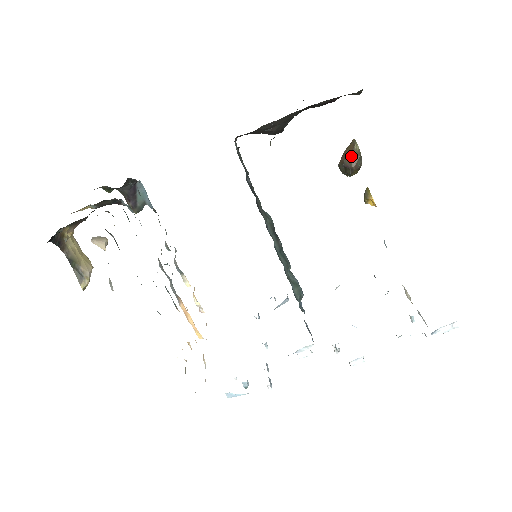
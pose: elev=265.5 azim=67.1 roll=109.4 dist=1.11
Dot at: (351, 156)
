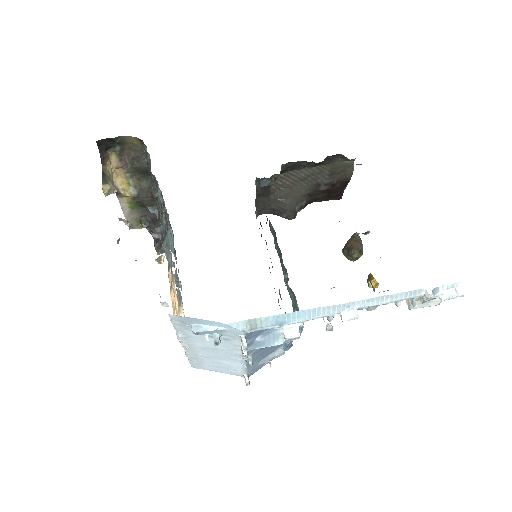
Dot at: (353, 241)
